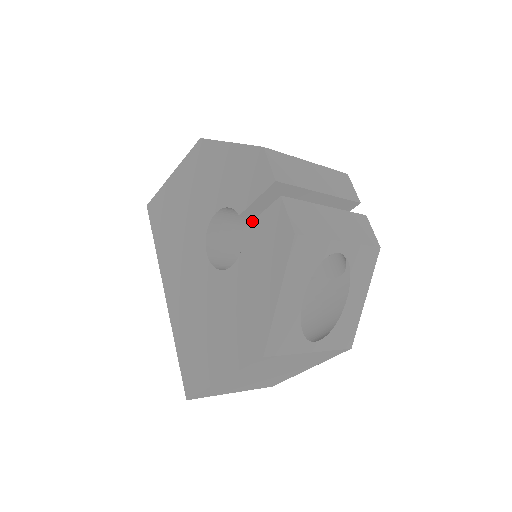
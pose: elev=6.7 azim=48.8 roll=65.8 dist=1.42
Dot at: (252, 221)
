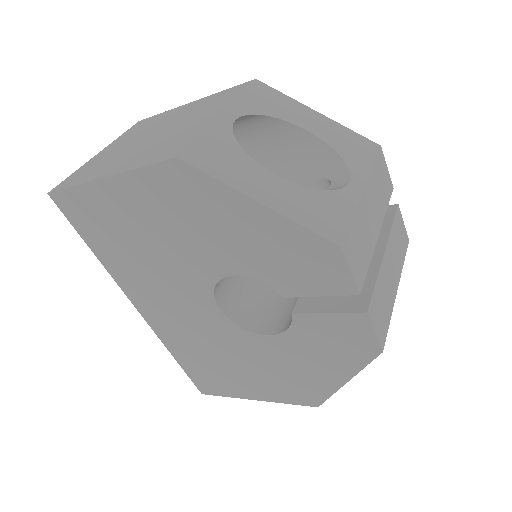
Dot at: (309, 313)
